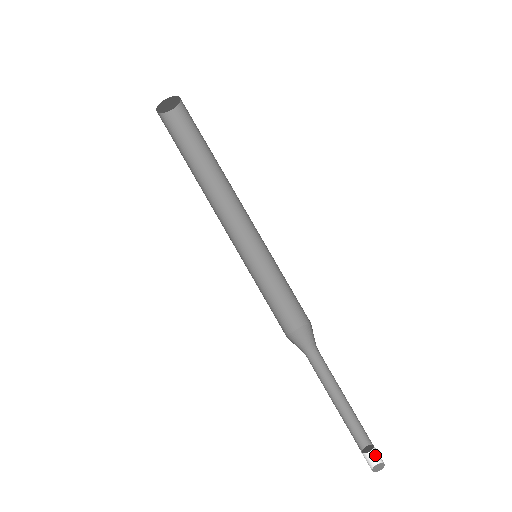
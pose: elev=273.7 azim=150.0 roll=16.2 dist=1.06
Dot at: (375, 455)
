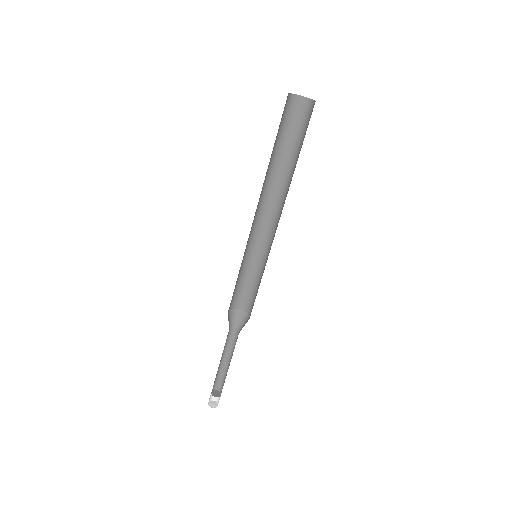
Dot at: occluded
